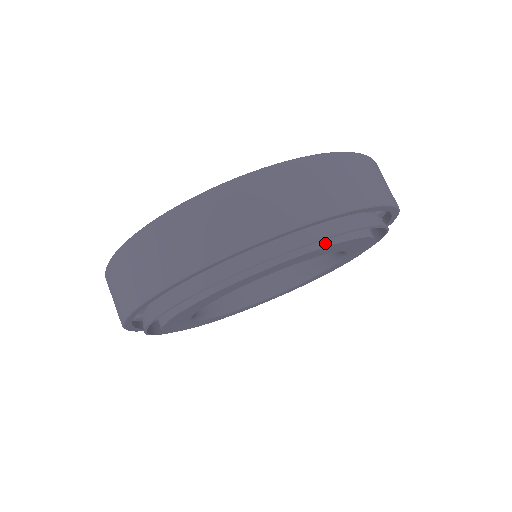
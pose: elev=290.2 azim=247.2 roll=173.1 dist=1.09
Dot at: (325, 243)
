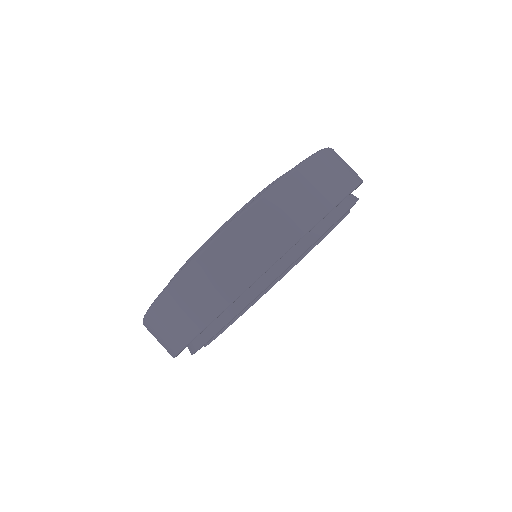
Dot at: occluded
